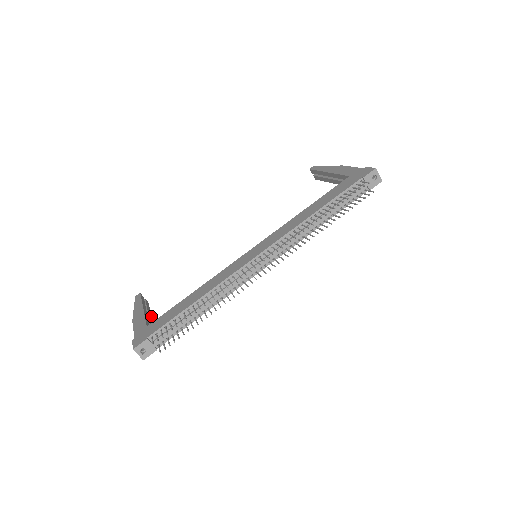
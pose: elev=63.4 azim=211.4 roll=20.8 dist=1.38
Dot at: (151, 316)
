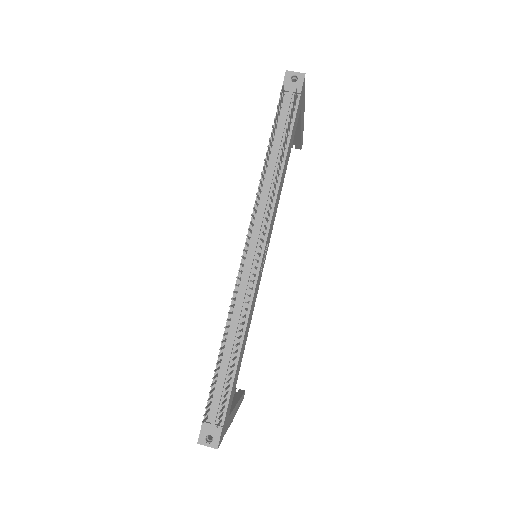
Dot at: (238, 400)
